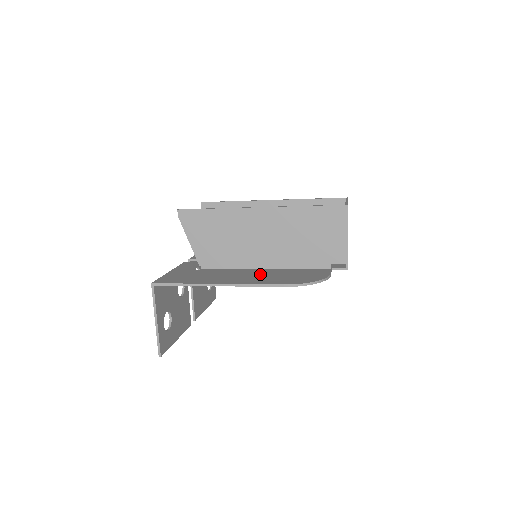
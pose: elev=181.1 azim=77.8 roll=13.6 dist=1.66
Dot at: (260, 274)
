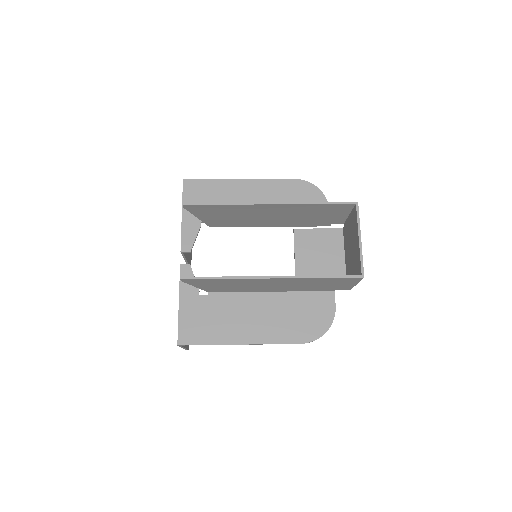
Dot at: (272, 311)
